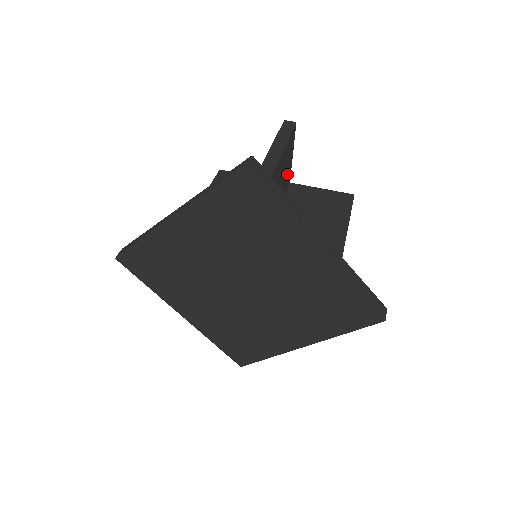
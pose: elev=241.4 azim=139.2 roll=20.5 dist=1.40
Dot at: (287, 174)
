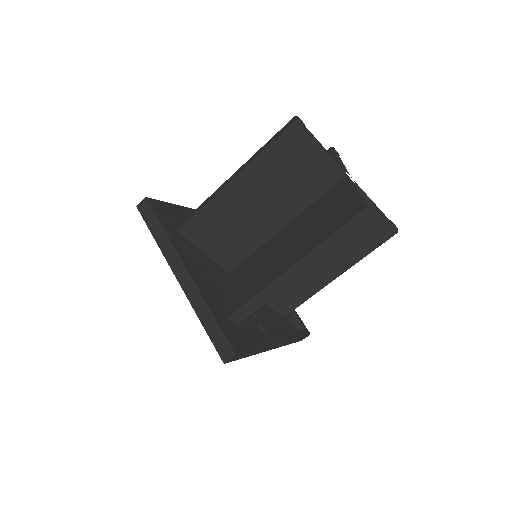
Dot at: occluded
